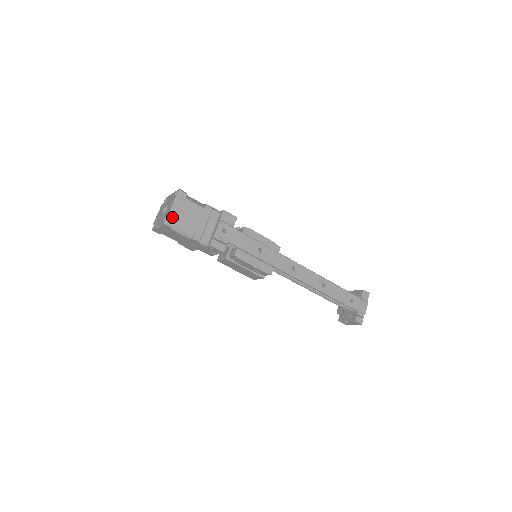
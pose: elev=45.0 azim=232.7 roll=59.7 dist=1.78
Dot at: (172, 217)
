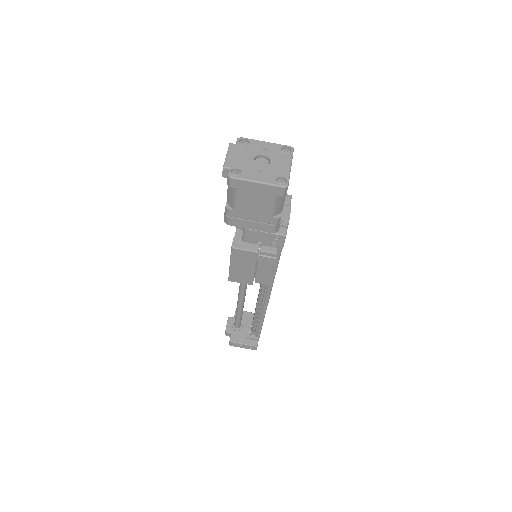
Dot at: occluded
